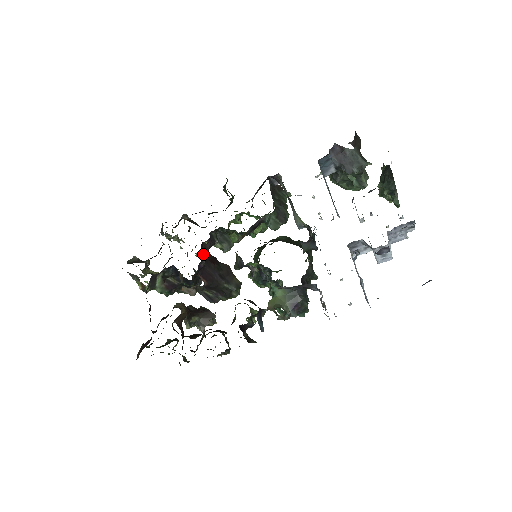
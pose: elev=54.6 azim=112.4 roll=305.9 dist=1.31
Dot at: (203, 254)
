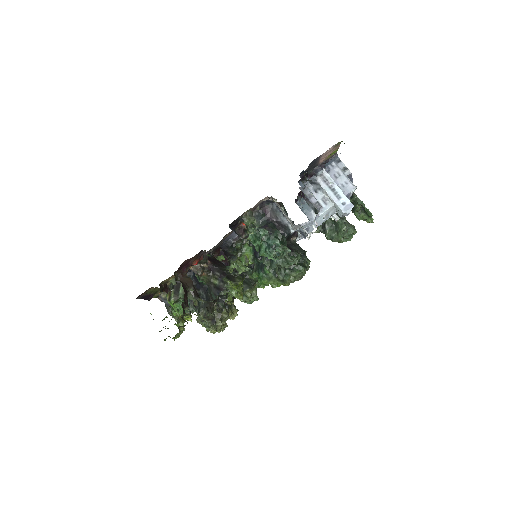
Dot at: (214, 257)
